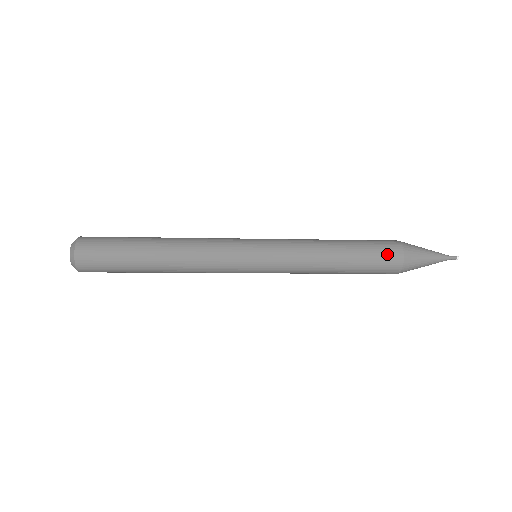
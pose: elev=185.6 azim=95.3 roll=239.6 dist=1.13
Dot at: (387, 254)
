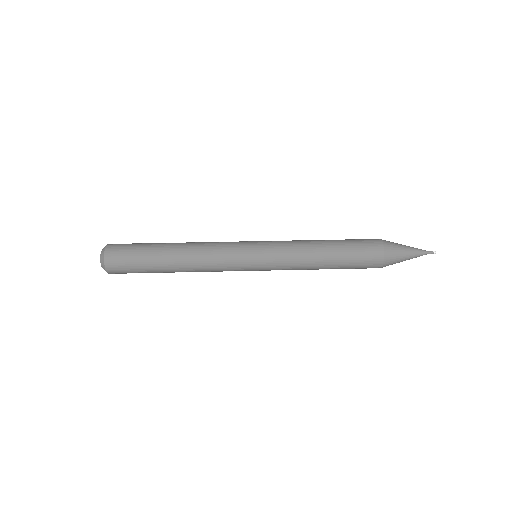
Dot at: occluded
